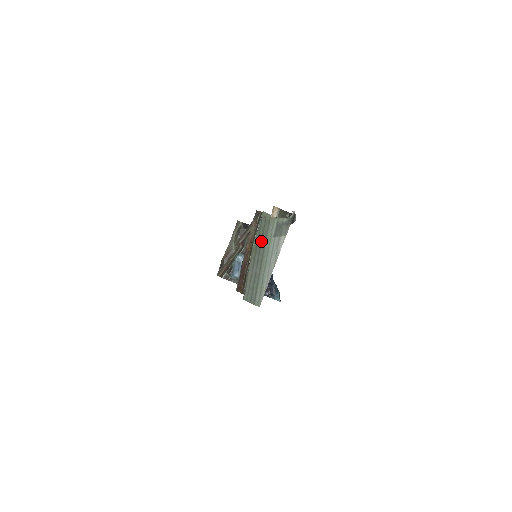
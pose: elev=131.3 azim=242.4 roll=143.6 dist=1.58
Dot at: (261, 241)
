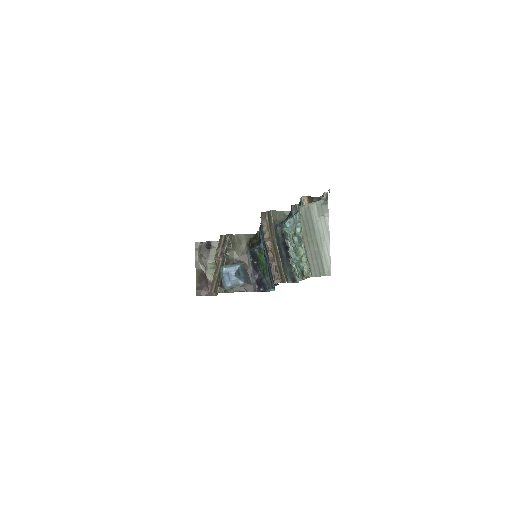
Dot at: (308, 225)
